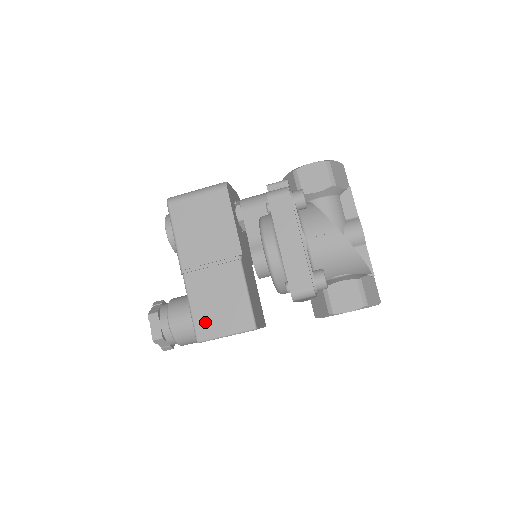
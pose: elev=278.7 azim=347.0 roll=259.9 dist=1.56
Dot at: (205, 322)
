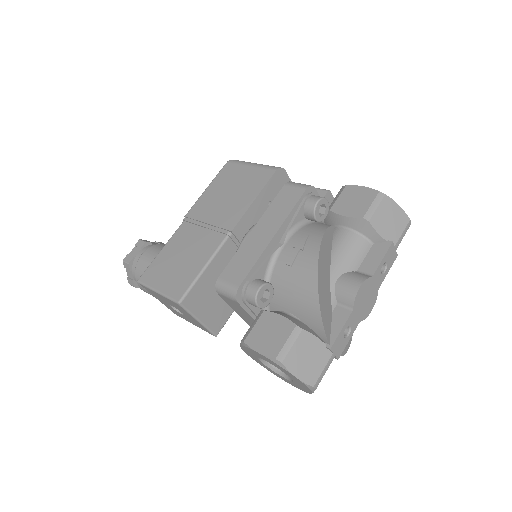
Dot at: (157, 268)
